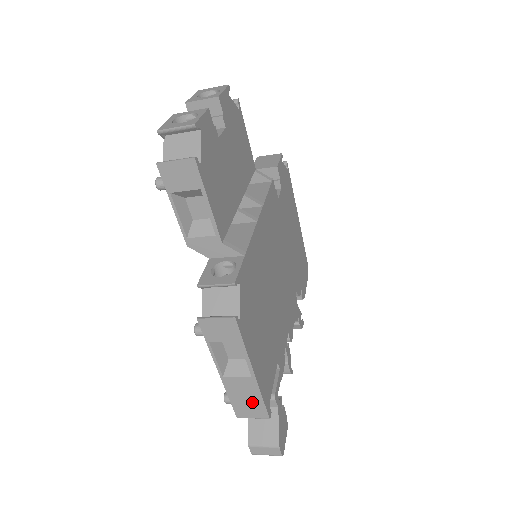
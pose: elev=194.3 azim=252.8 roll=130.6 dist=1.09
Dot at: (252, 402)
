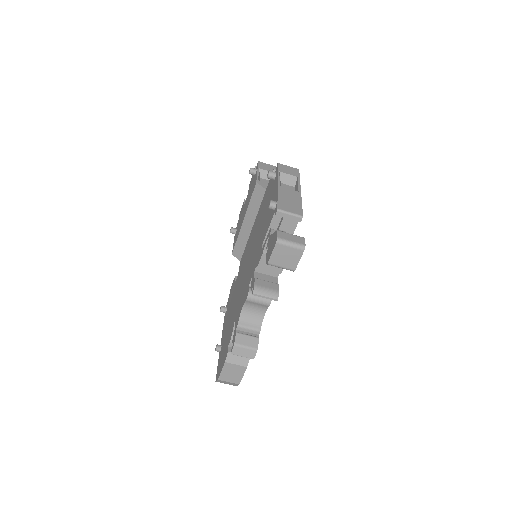
Dot at: (294, 203)
